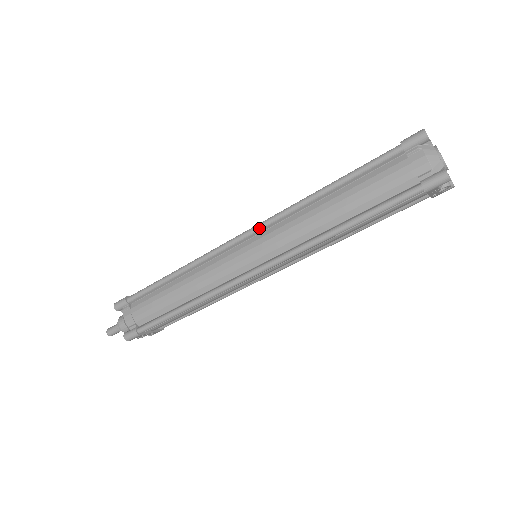
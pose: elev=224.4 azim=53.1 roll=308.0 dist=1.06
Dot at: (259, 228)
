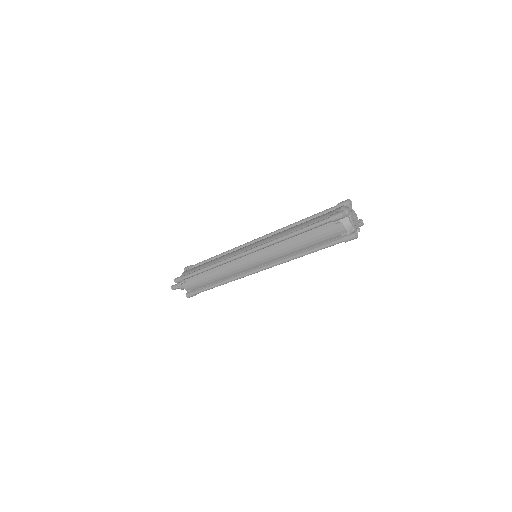
Dot at: (256, 250)
